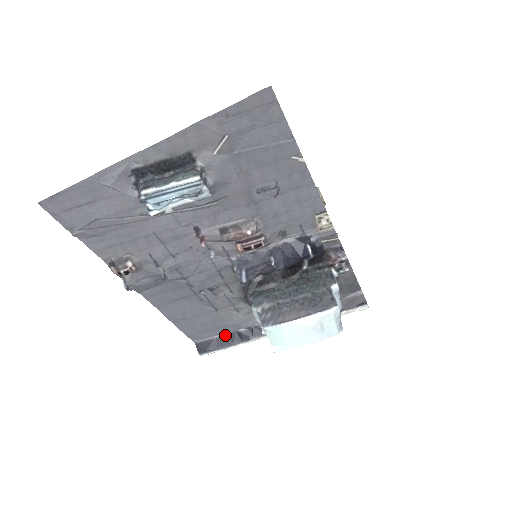
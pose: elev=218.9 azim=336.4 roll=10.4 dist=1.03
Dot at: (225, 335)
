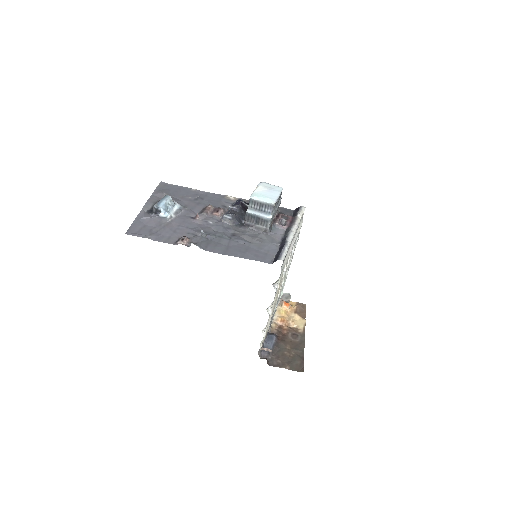
Dot at: (278, 252)
